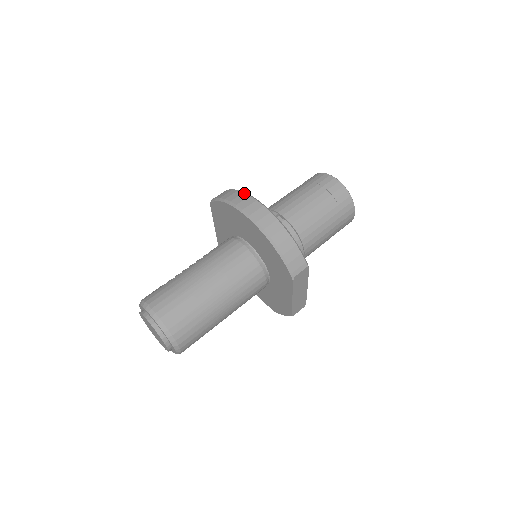
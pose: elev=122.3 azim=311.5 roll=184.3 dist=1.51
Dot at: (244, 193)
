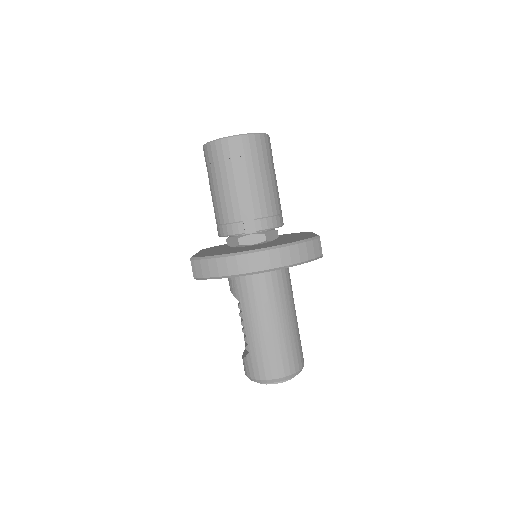
Dot at: (227, 258)
